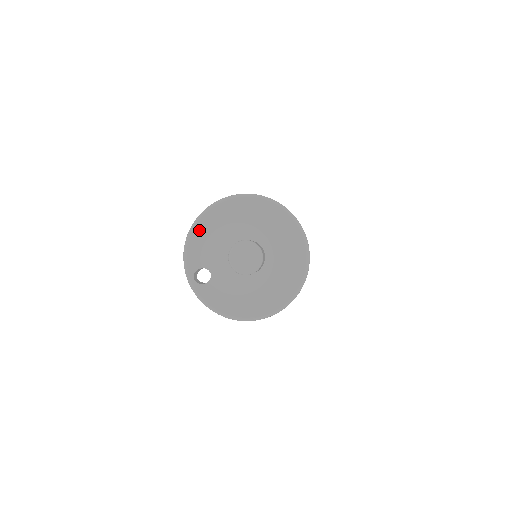
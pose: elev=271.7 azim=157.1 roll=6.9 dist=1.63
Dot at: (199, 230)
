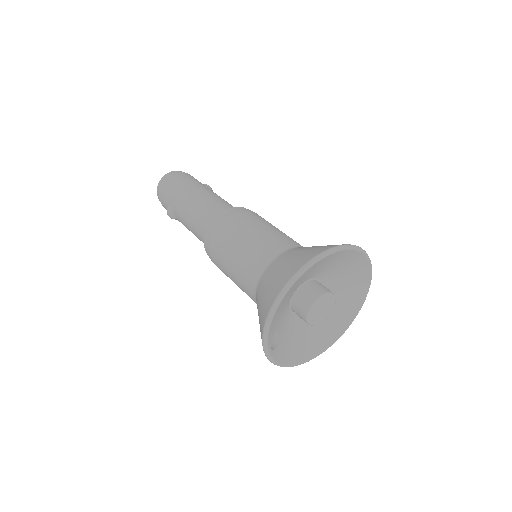
Dot at: (283, 300)
